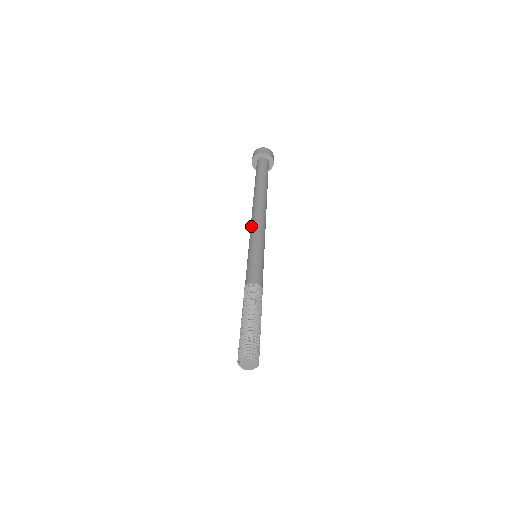
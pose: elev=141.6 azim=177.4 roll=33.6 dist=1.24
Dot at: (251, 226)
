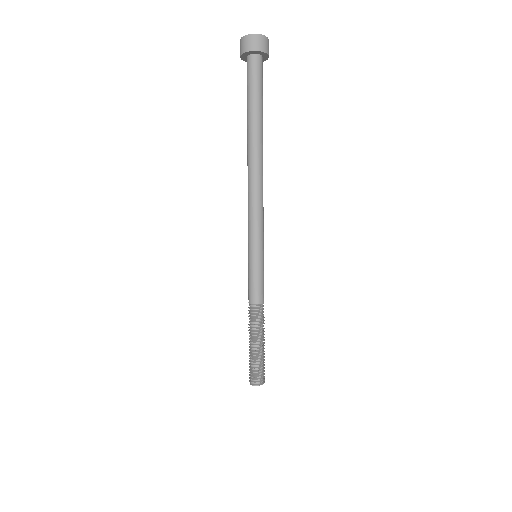
Dot at: (248, 212)
